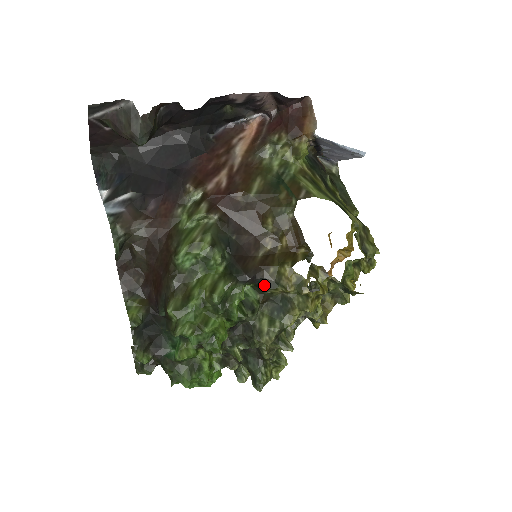
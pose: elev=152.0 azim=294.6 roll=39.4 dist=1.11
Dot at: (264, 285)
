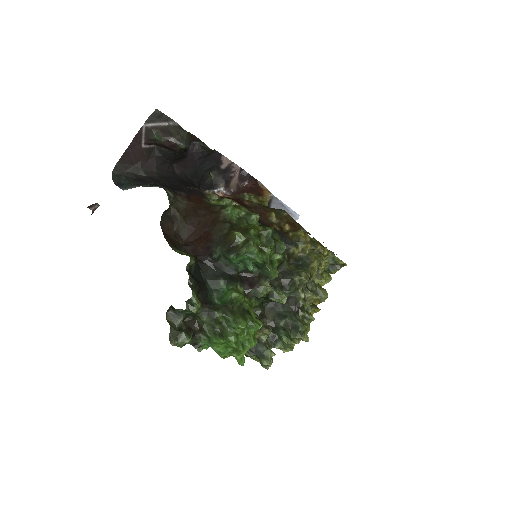
Dot at: (288, 243)
